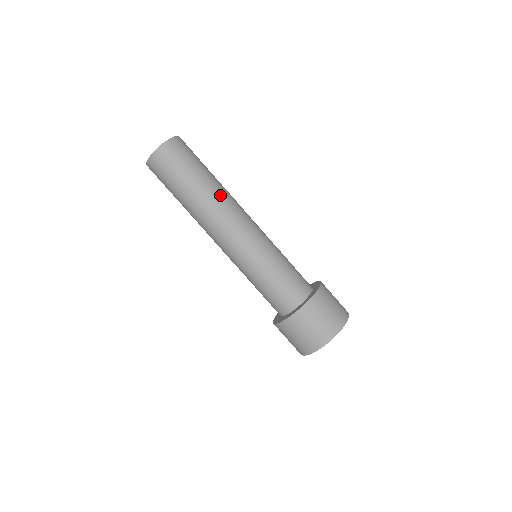
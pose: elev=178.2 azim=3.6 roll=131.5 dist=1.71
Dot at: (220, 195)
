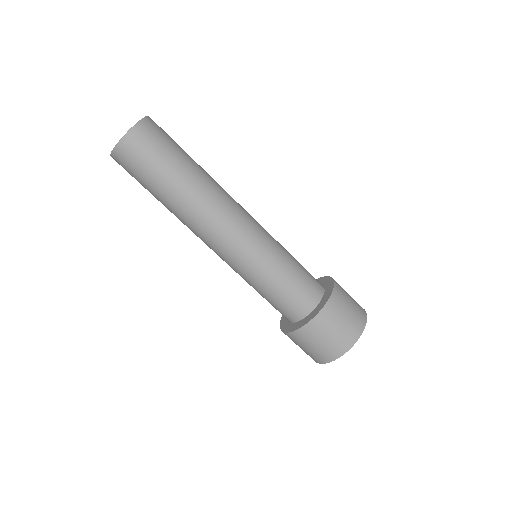
Dot at: (215, 181)
